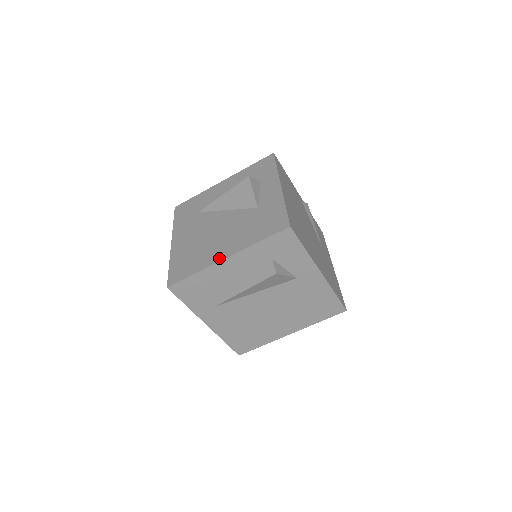
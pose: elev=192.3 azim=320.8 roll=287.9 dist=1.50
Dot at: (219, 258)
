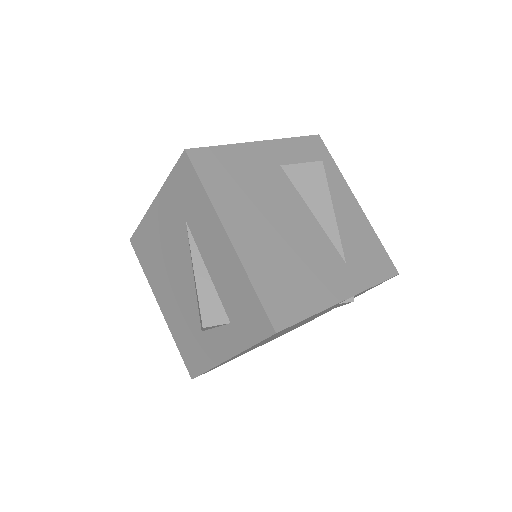
Dot at: (157, 299)
